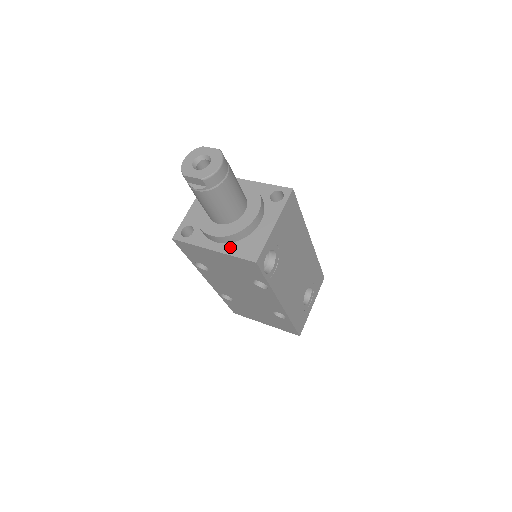
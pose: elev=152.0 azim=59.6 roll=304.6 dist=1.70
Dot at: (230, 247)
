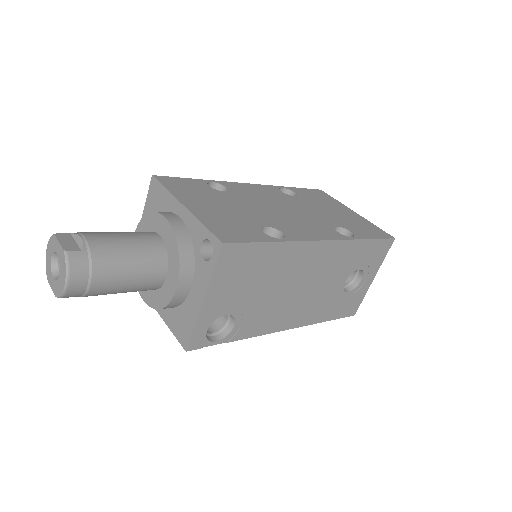
Dot at: (167, 313)
